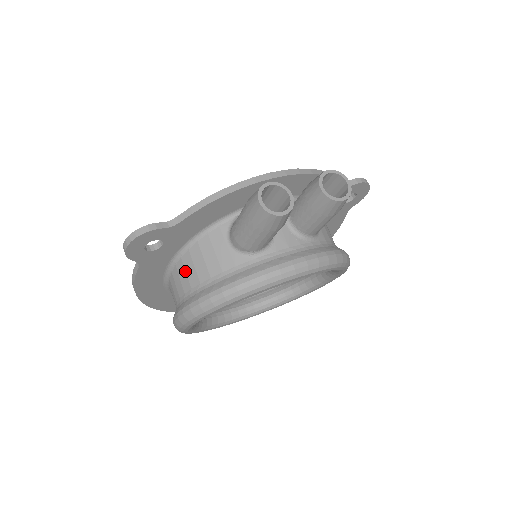
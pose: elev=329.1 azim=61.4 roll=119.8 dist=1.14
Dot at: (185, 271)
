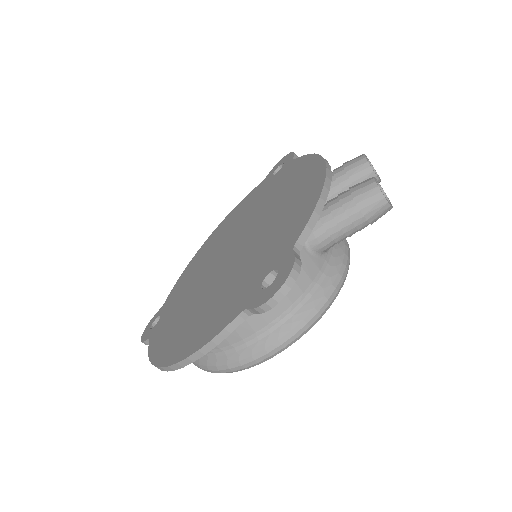
Dot at: occluded
